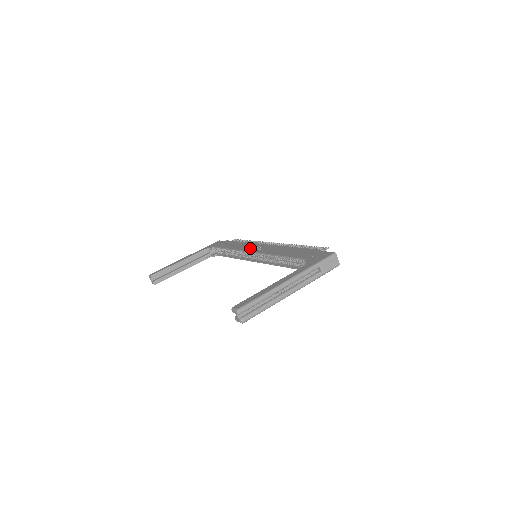
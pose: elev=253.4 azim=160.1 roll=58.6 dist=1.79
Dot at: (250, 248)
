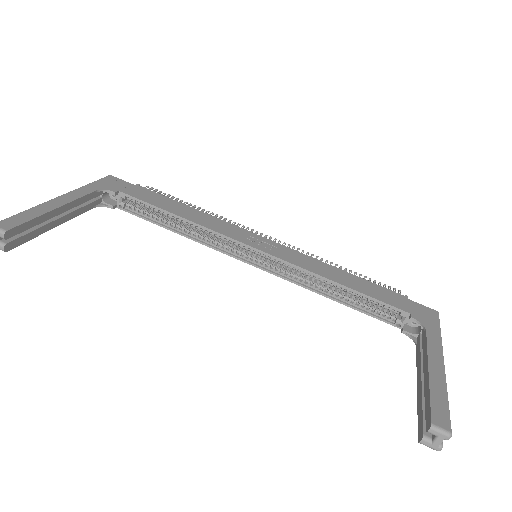
Dot at: (241, 236)
